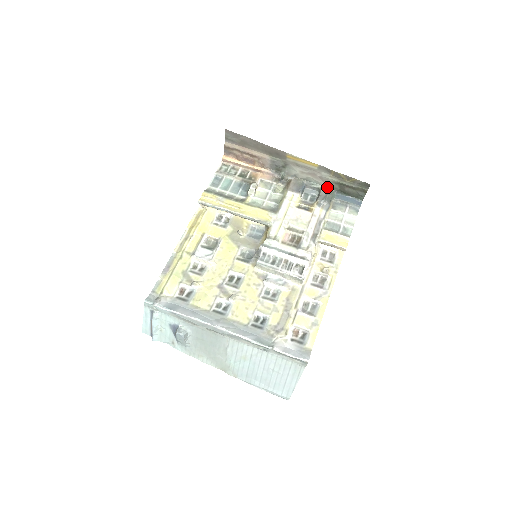
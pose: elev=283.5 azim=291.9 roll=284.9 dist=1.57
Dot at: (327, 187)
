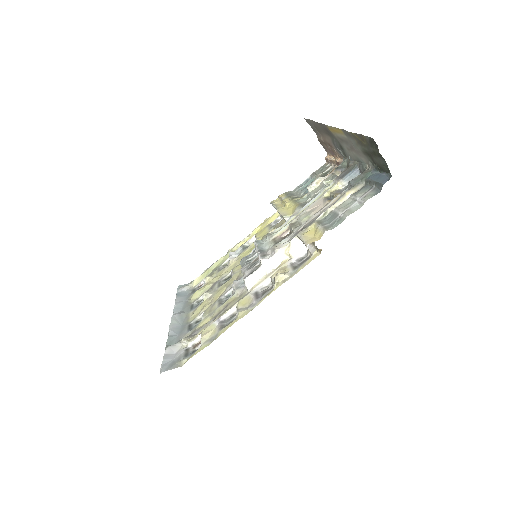
Dot at: (369, 165)
